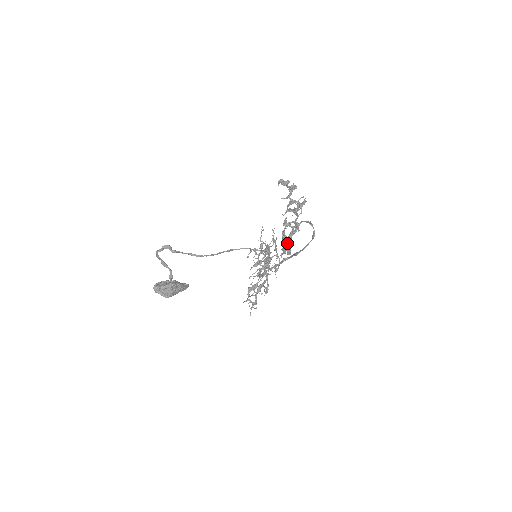
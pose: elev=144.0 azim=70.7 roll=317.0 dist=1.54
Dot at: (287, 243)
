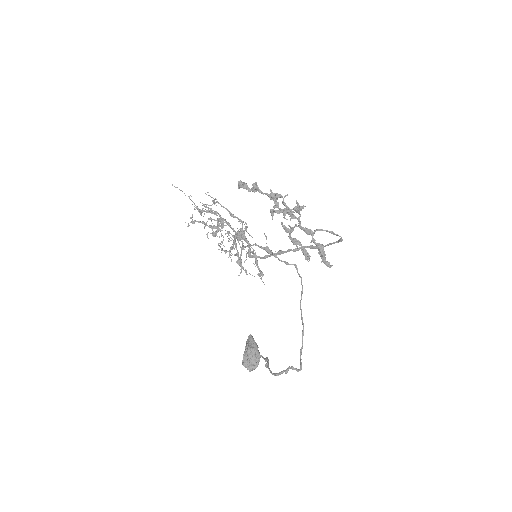
Dot at: (324, 261)
